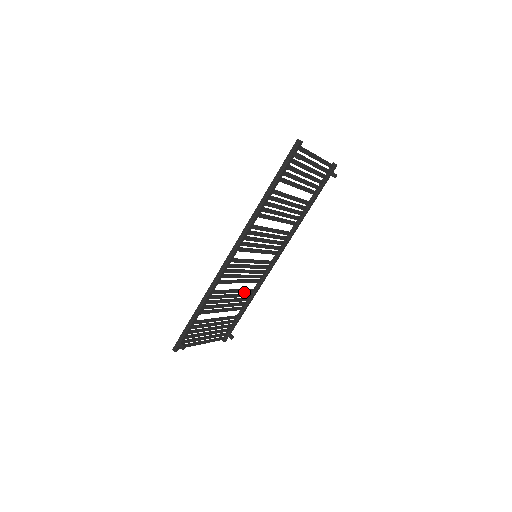
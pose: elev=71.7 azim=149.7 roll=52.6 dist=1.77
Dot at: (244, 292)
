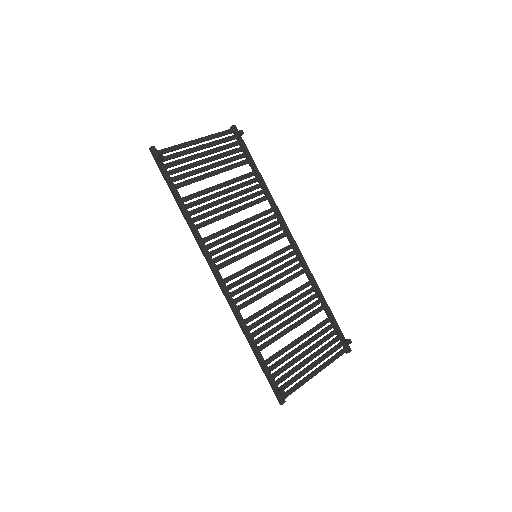
Dot at: occluded
